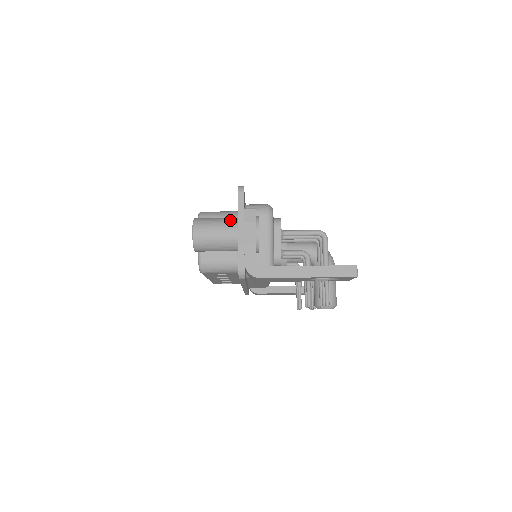
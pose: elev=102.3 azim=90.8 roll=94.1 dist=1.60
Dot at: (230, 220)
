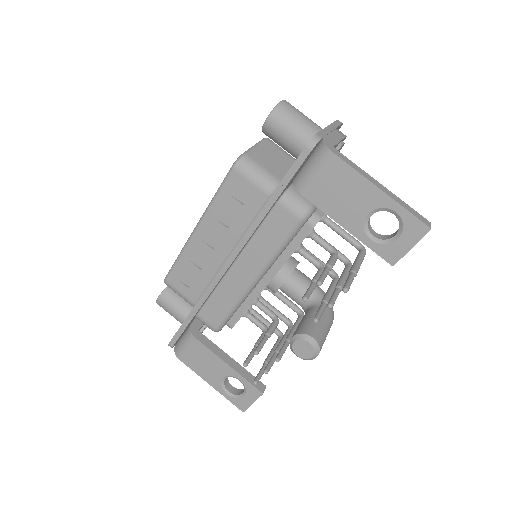
Dot at: occluded
